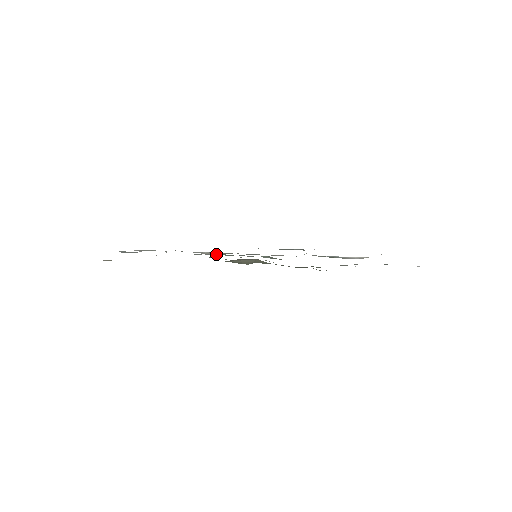
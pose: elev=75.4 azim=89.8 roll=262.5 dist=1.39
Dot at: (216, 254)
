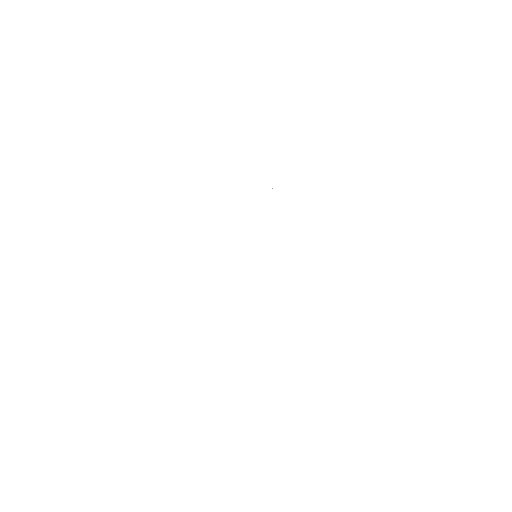
Dot at: occluded
